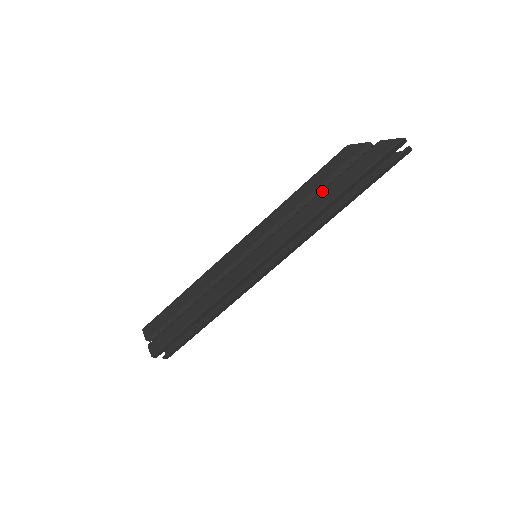
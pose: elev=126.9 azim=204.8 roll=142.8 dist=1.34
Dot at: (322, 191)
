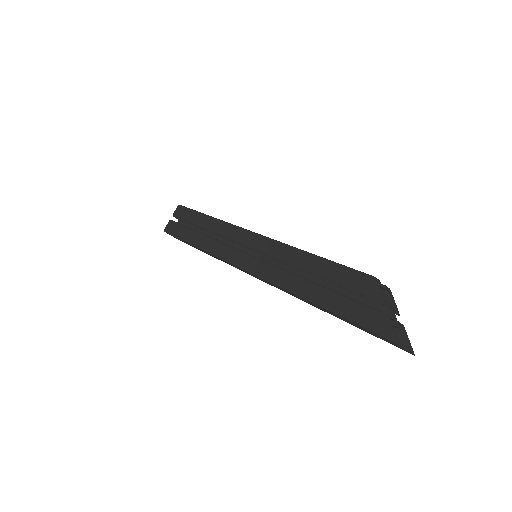
Dot at: (317, 284)
